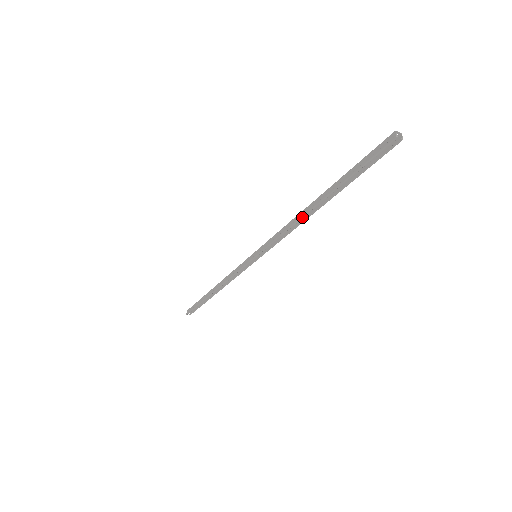
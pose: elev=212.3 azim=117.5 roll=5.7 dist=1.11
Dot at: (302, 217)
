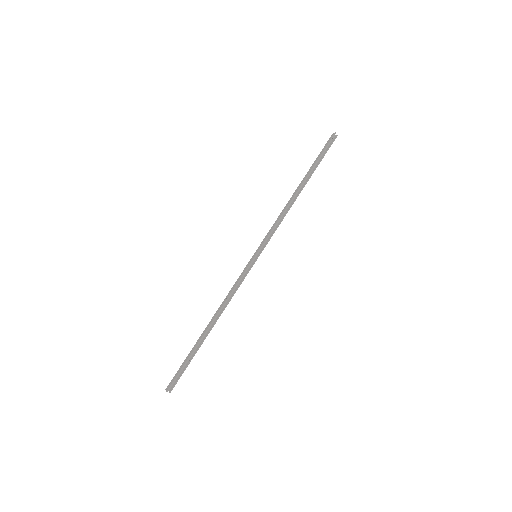
Dot at: (292, 199)
